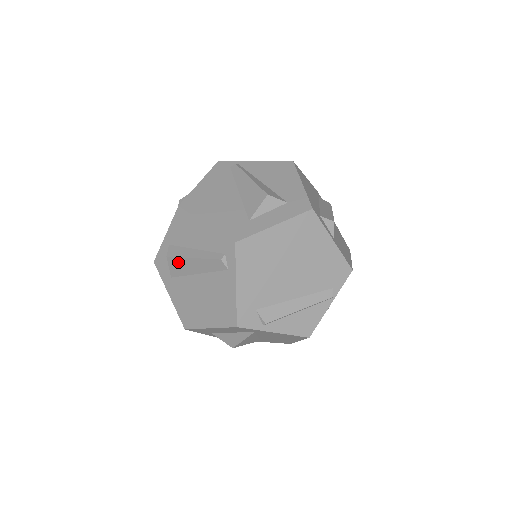
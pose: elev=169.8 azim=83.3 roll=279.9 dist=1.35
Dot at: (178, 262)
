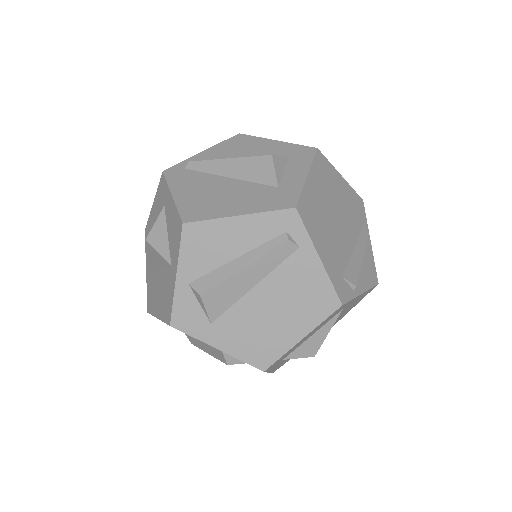
Dot at: (221, 291)
